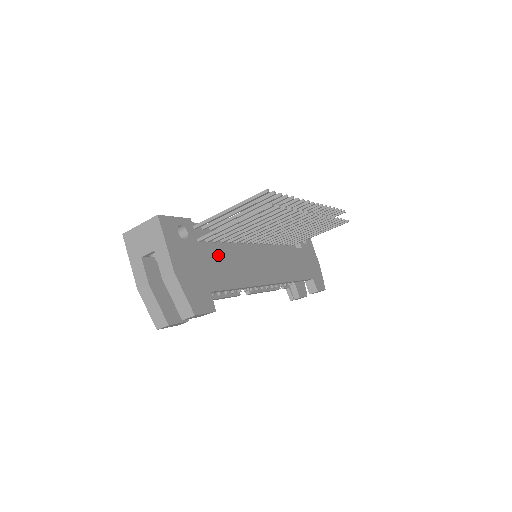
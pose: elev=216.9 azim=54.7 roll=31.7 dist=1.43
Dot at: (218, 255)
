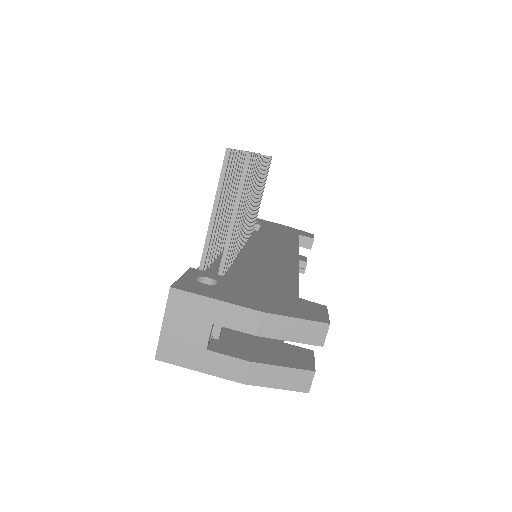
Dot at: (249, 272)
